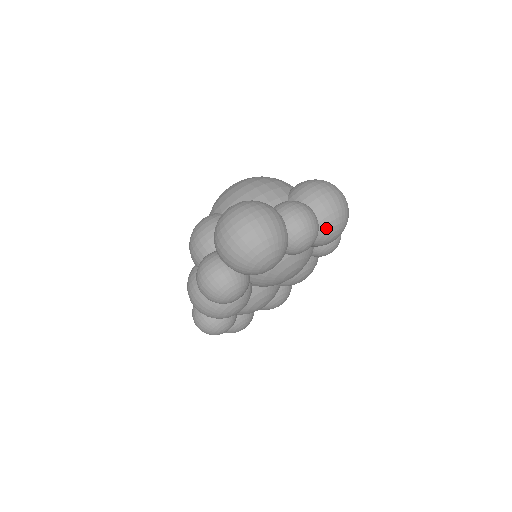
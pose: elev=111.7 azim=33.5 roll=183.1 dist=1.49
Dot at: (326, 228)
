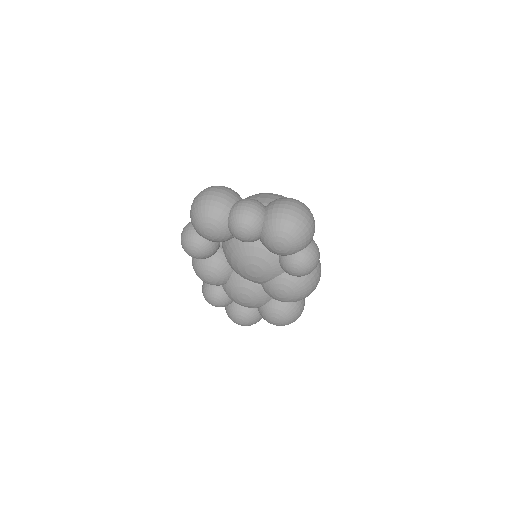
Dot at: (267, 229)
